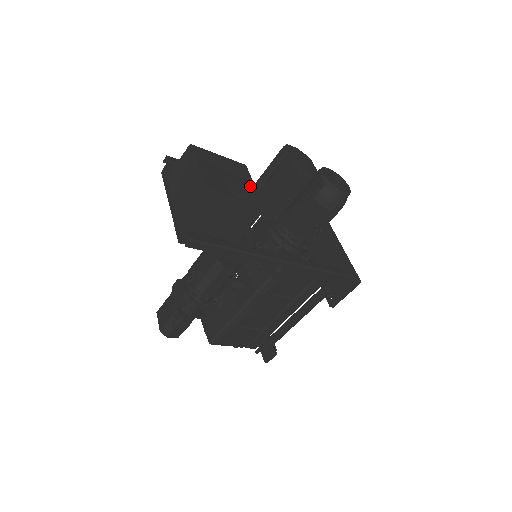
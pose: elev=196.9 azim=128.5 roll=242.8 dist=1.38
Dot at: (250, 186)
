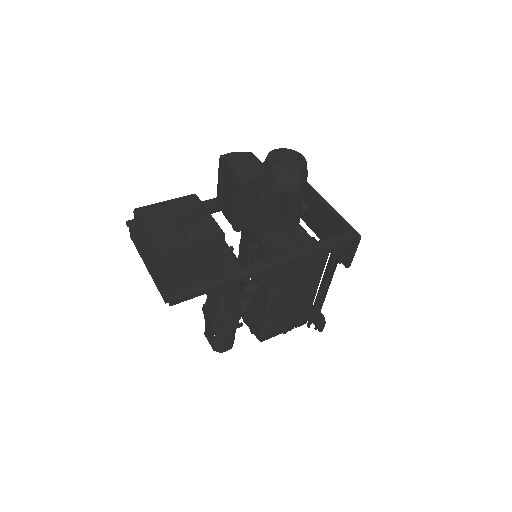
Dot at: (202, 219)
